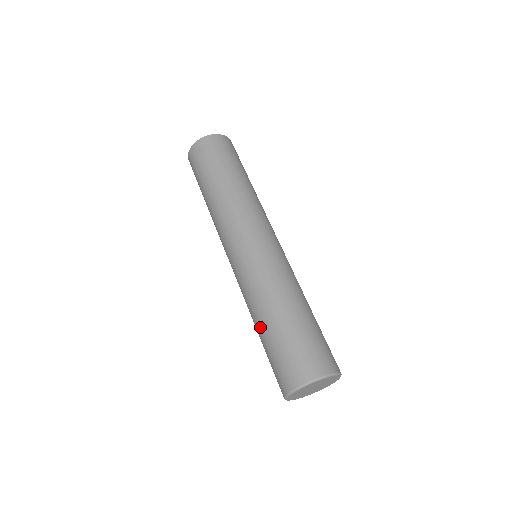
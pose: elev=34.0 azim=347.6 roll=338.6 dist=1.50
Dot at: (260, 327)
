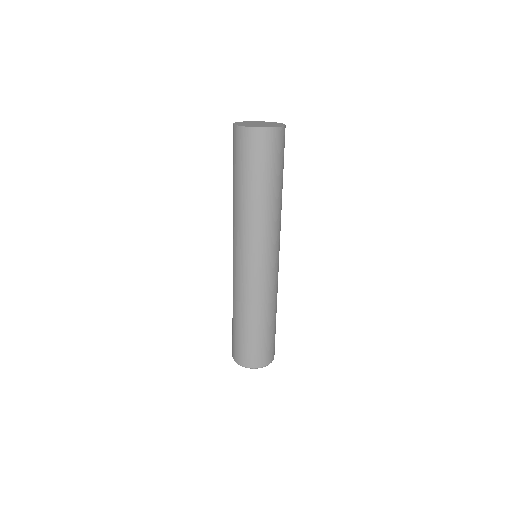
Dot at: (233, 316)
